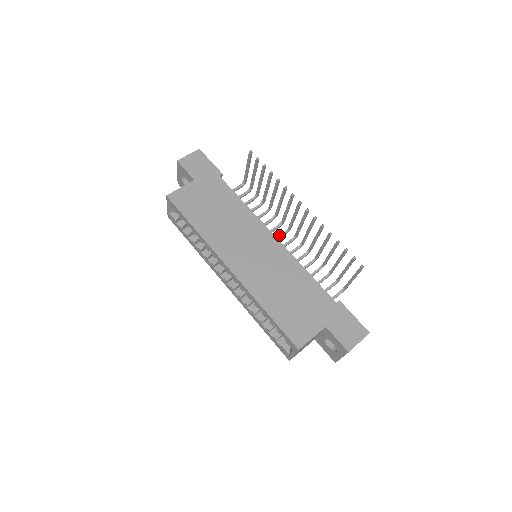
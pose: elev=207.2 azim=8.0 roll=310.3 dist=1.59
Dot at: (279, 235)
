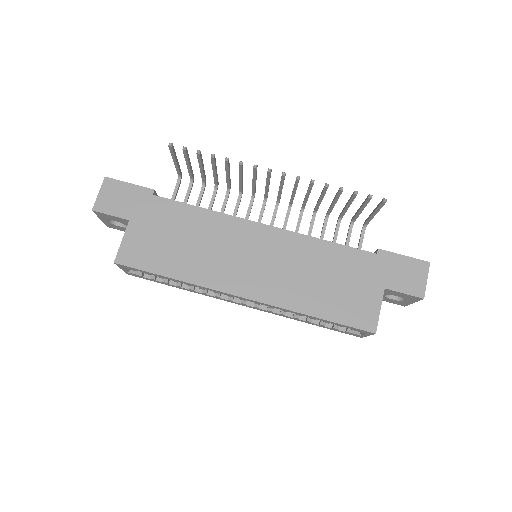
Dot at: (260, 211)
